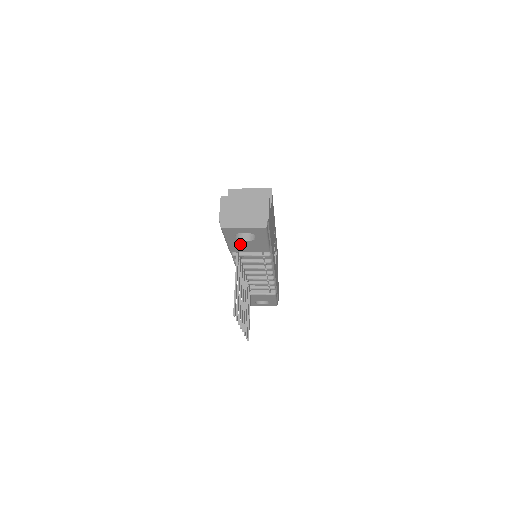
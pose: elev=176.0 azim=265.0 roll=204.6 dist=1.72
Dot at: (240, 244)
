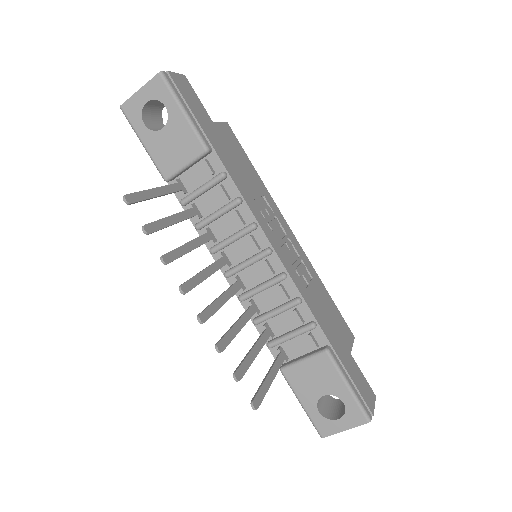
Dot at: (162, 145)
